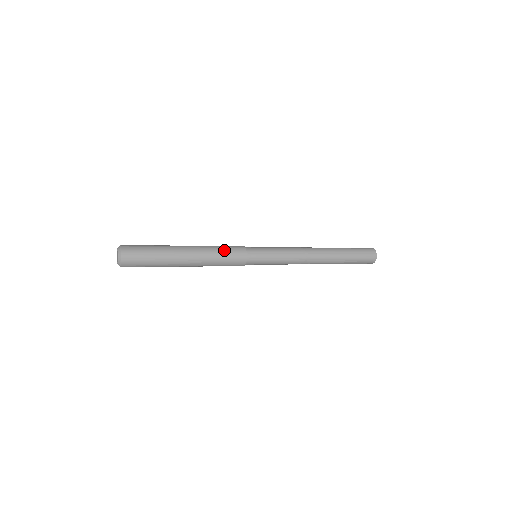
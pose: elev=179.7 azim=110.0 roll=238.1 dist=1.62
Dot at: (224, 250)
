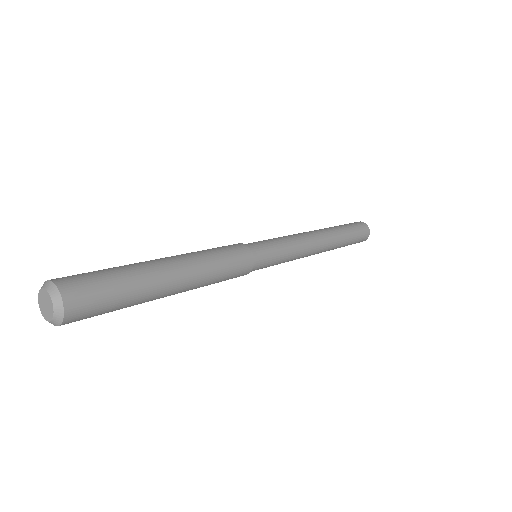
Dot at: (226, 260)
